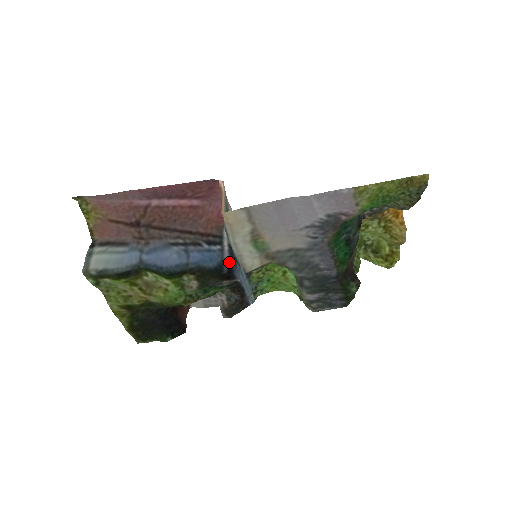
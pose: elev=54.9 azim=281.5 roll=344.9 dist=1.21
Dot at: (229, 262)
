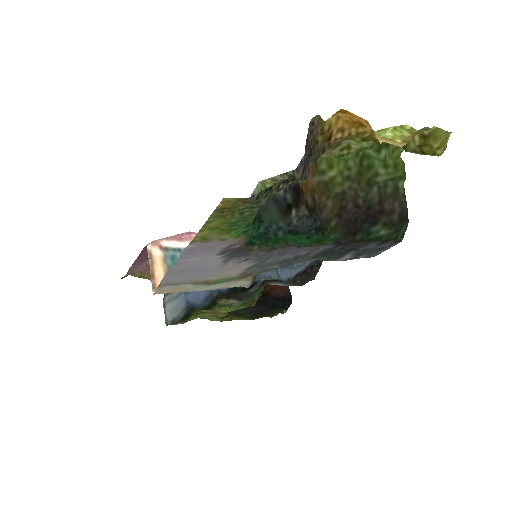
Dot at: occluded
